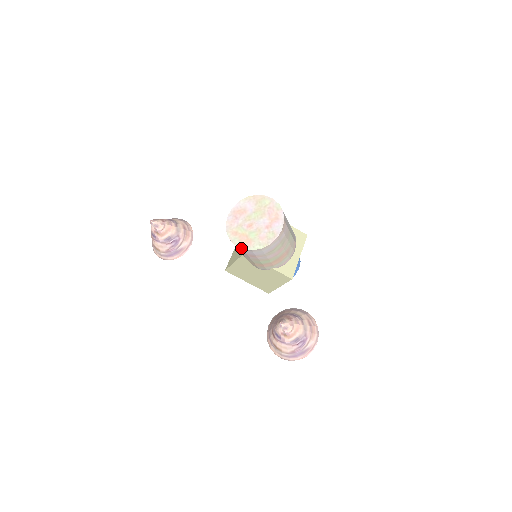
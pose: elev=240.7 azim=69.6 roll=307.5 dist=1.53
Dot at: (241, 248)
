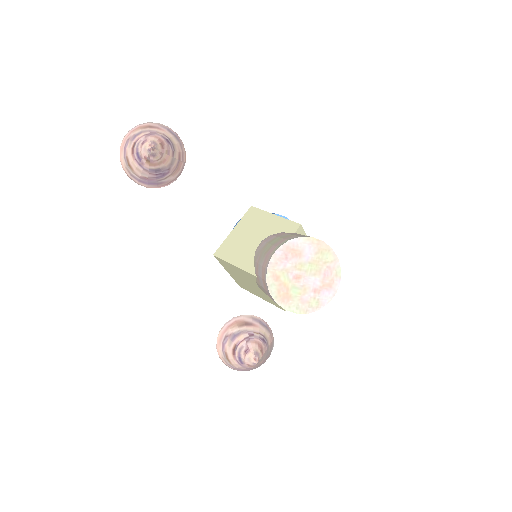
Dot at: (275, 301)
